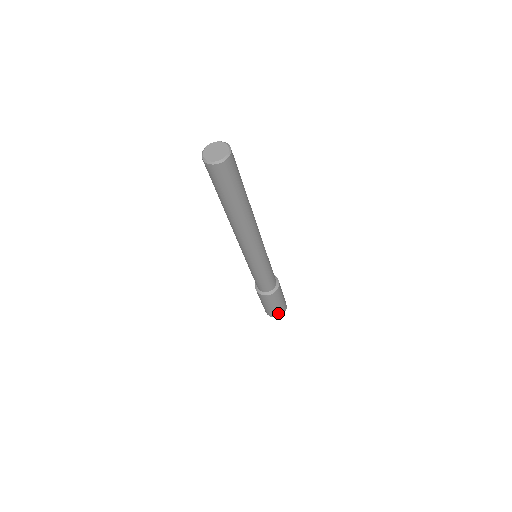
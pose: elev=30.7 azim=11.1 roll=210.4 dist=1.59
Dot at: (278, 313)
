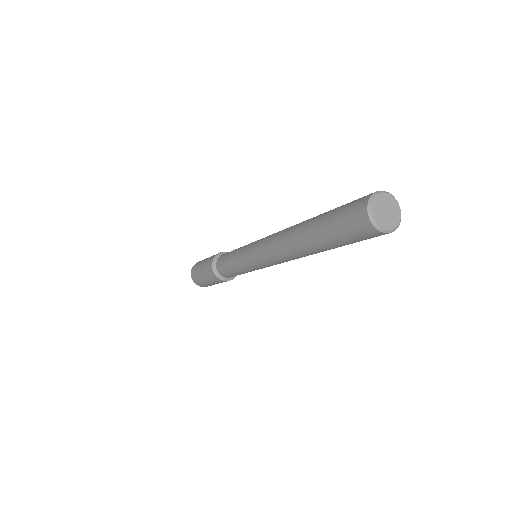
Dot at: occluded
